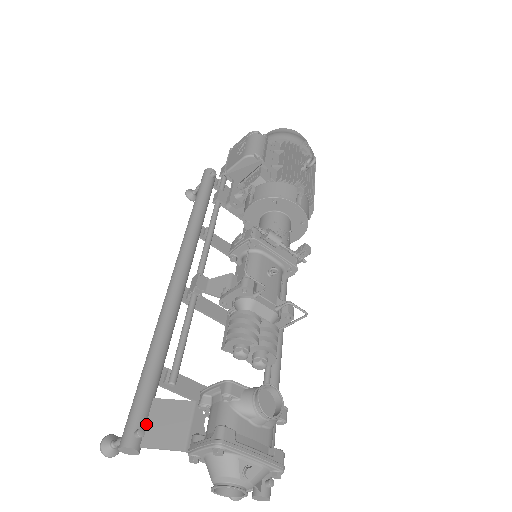
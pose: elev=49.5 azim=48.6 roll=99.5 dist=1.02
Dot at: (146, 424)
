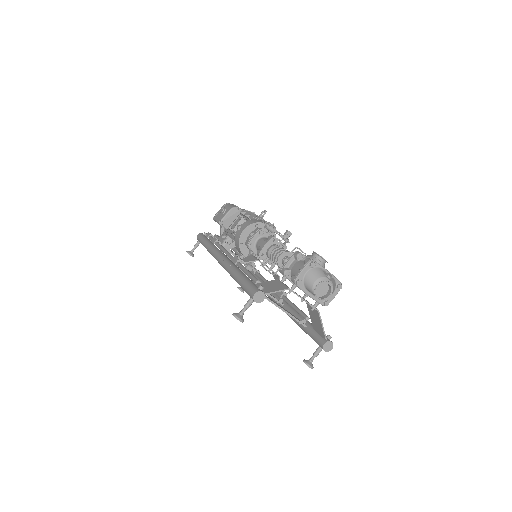
Dot at: occluded
